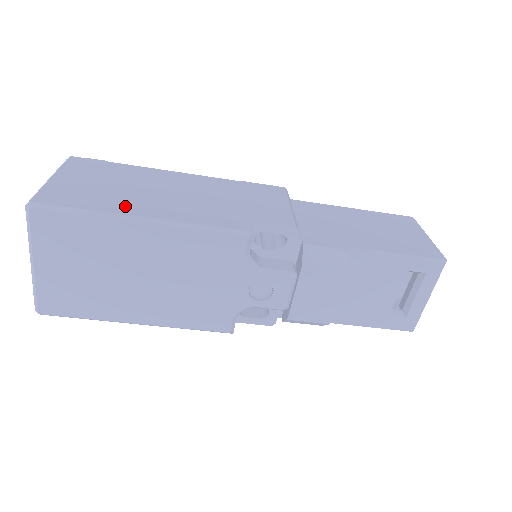
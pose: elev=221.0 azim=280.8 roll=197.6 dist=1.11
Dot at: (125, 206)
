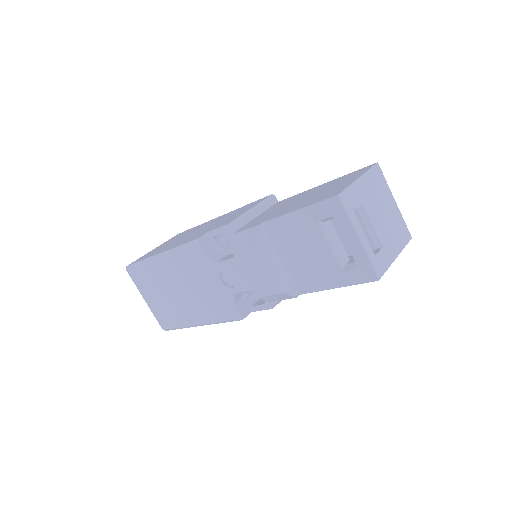
Dot at: occluded
